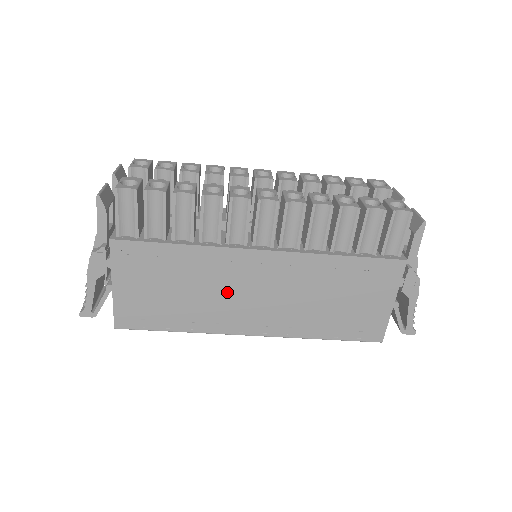
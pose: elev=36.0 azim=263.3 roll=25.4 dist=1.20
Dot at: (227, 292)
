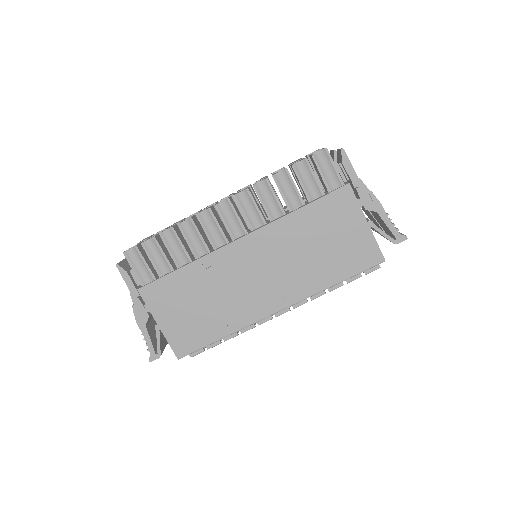
Dot at: (237, 285)
